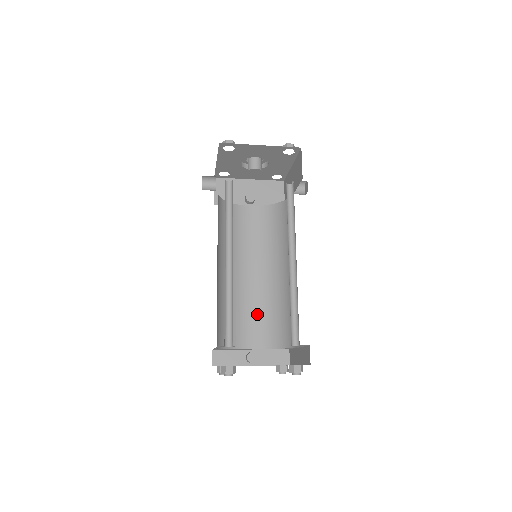
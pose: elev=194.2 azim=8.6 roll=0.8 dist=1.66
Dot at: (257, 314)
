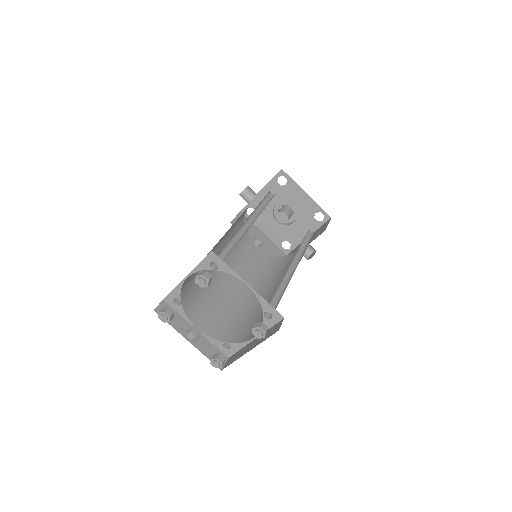
Dot at: (219, 308)
